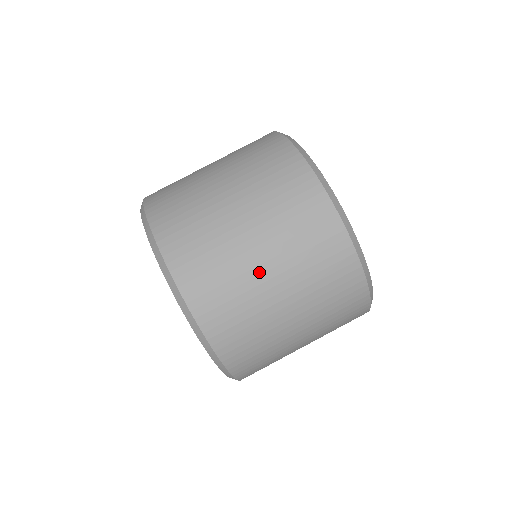
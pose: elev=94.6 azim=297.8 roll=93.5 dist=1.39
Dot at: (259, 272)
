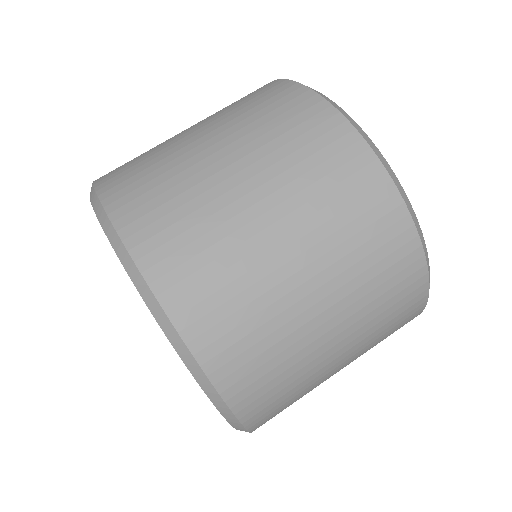
Dot at: (236, 196)
